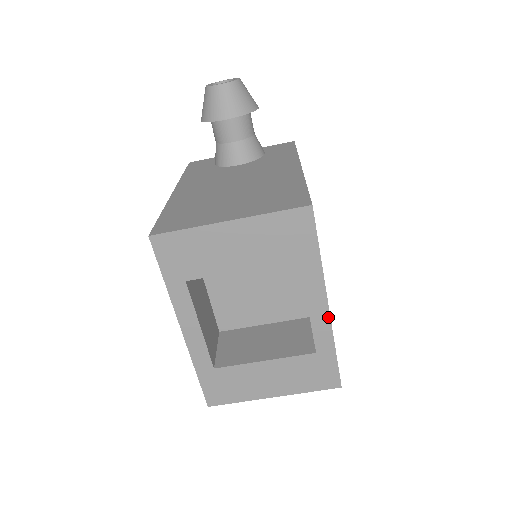
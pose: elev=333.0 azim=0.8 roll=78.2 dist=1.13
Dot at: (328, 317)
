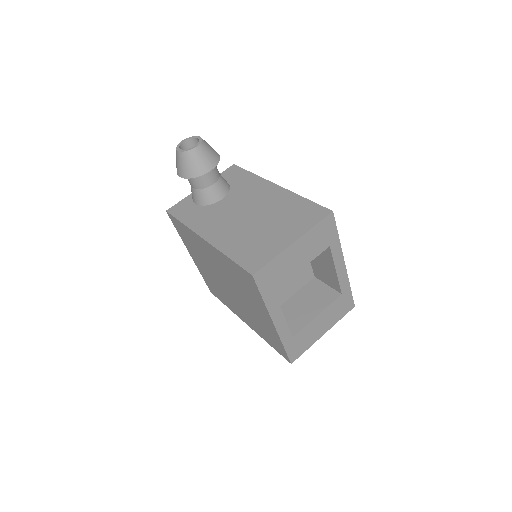
Dot at: (345, 270)
